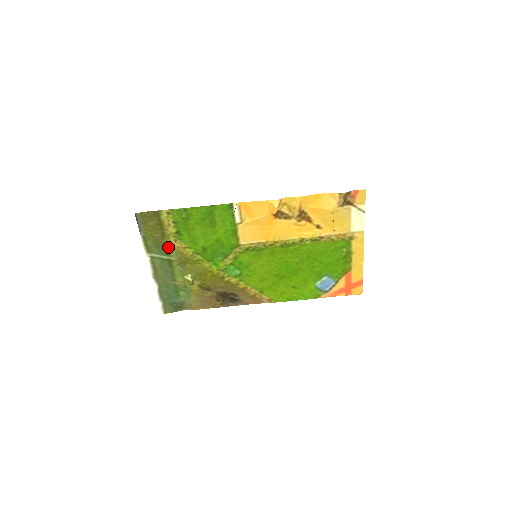
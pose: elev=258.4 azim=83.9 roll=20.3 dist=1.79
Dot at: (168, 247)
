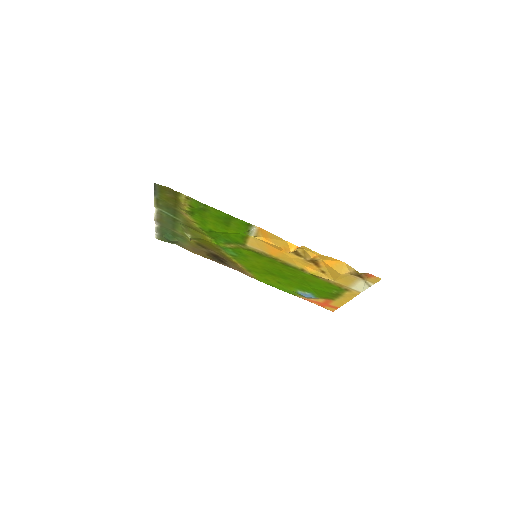
Dot at: (178, 213)
